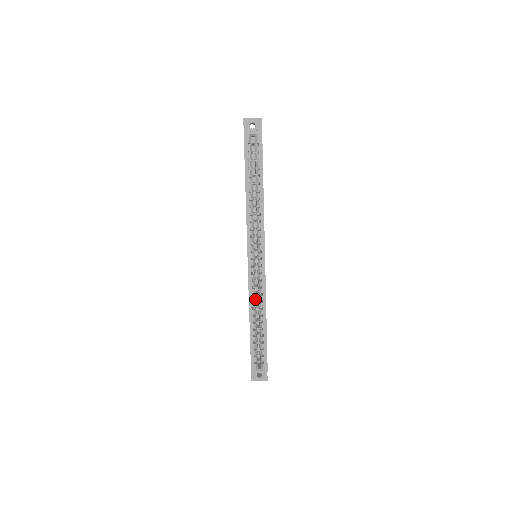
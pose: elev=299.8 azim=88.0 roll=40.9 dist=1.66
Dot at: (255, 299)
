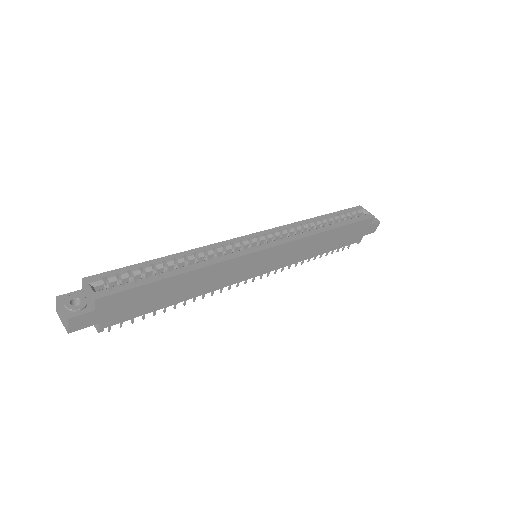
Dot at: (209, 254)
